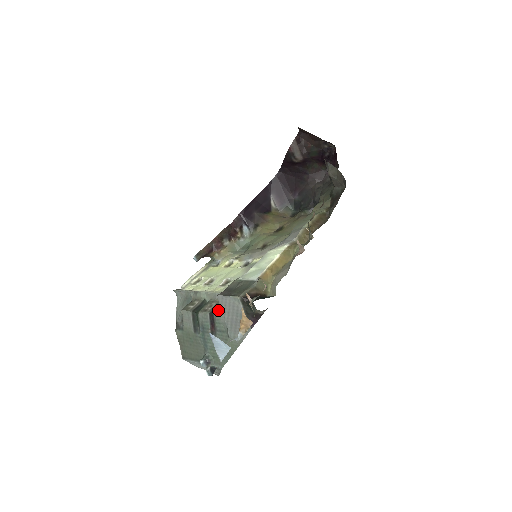
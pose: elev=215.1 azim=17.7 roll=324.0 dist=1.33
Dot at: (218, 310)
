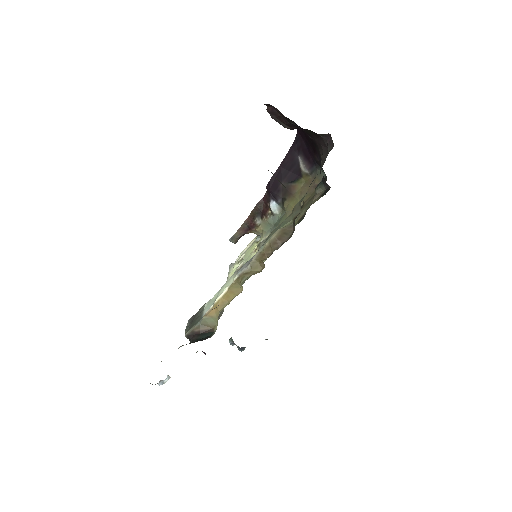
Dot at: occluded
